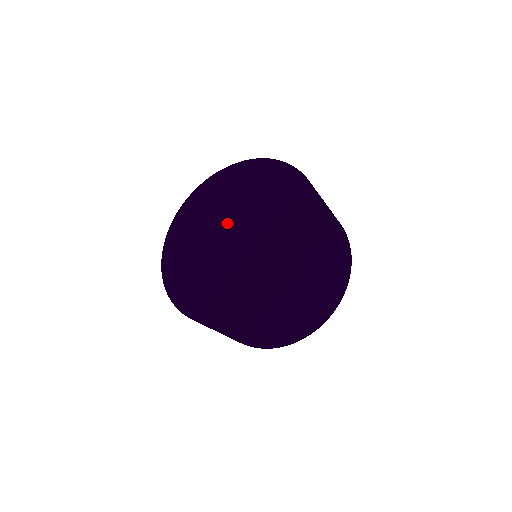
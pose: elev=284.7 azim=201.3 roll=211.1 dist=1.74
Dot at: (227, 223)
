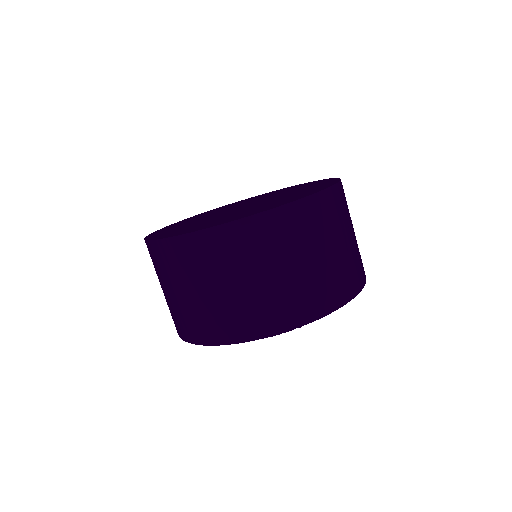
Dot at: (238, 206)
